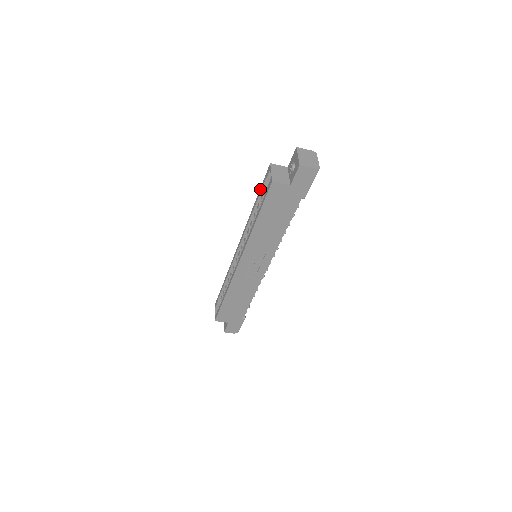
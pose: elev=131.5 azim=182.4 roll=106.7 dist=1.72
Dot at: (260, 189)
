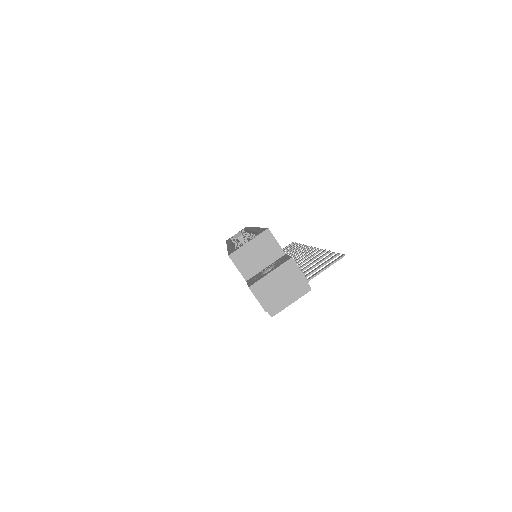
Dot at: (261, 228)
